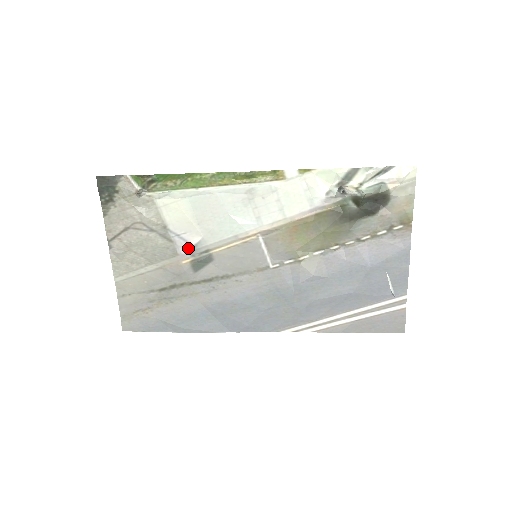
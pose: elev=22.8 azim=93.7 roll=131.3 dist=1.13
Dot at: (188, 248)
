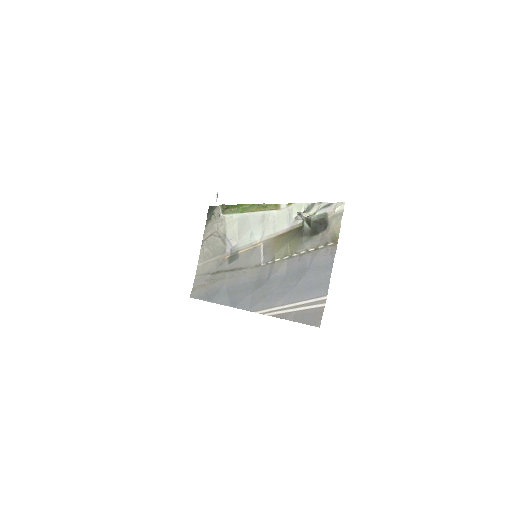
Dot at: (230, 249)
